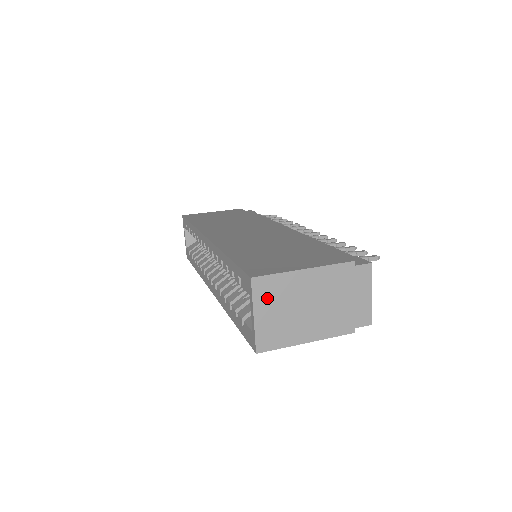
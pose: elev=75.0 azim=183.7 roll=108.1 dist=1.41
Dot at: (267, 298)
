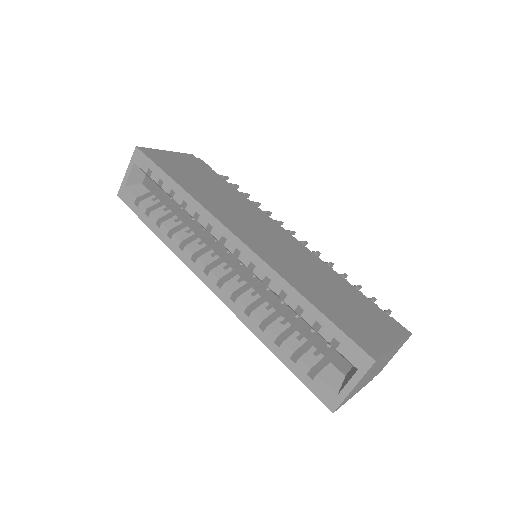
Dot at: (368, 373)
